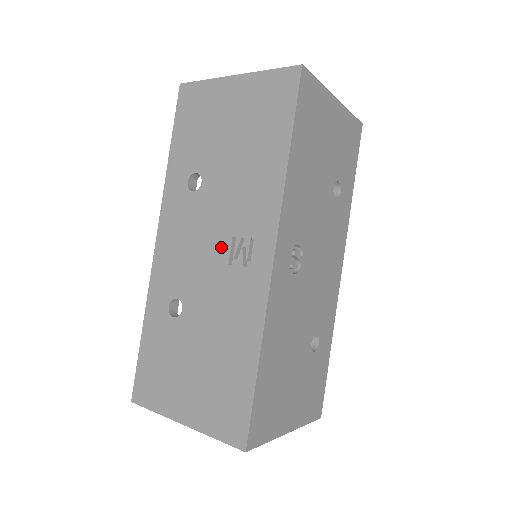
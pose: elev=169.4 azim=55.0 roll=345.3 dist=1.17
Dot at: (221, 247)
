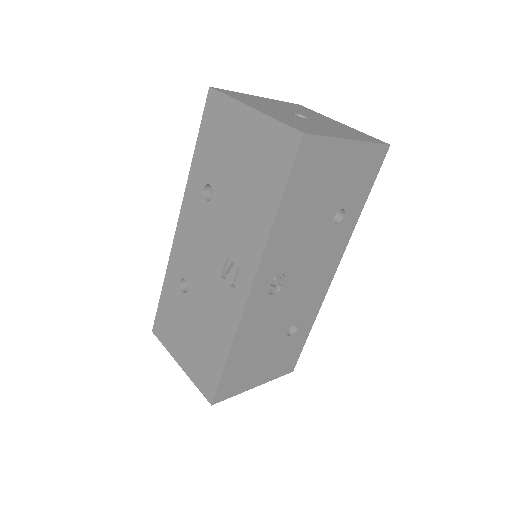
Dot at: (218, 260)
